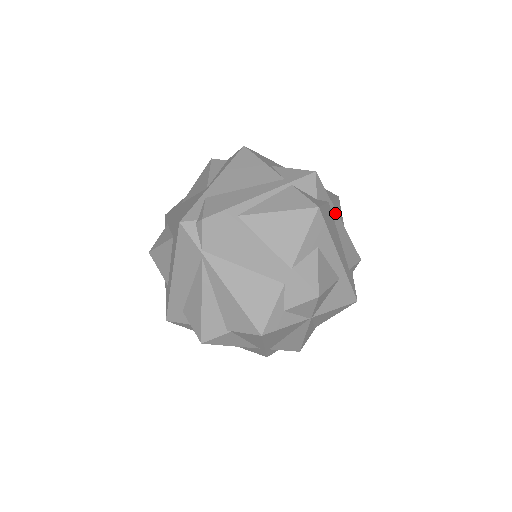
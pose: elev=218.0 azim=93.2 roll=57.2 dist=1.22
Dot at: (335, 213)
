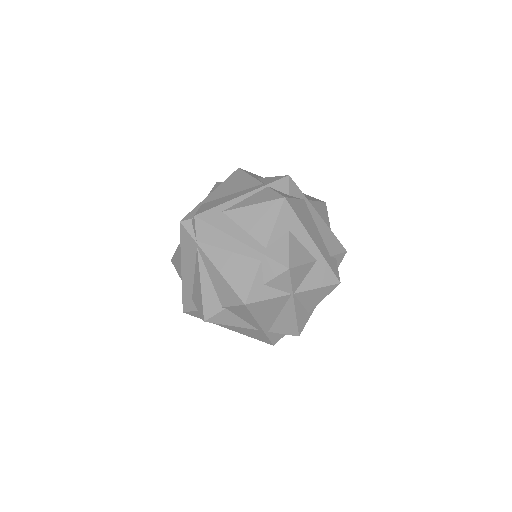
Dot at: (312, 209)
